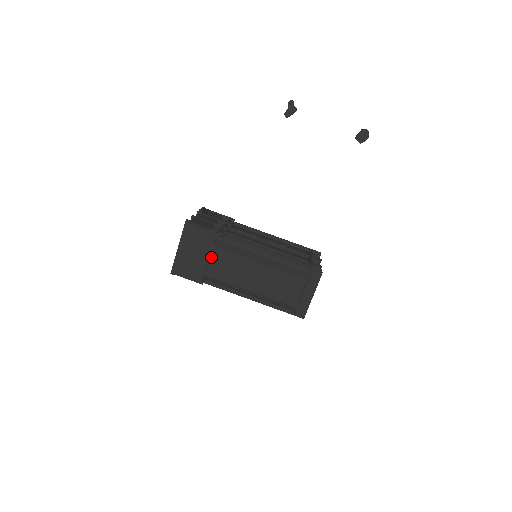
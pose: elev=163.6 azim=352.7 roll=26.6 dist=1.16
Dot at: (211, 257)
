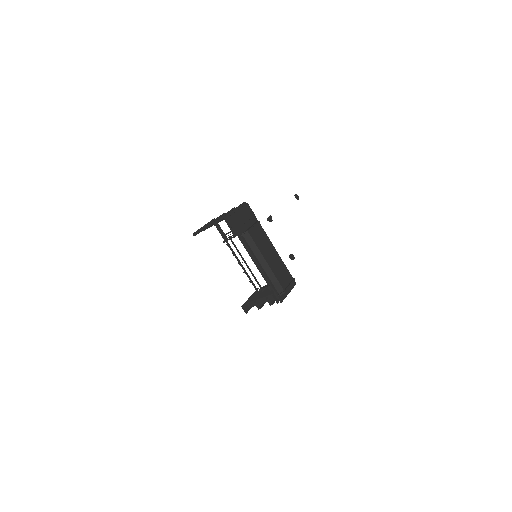
Dot at: (255, 227)
